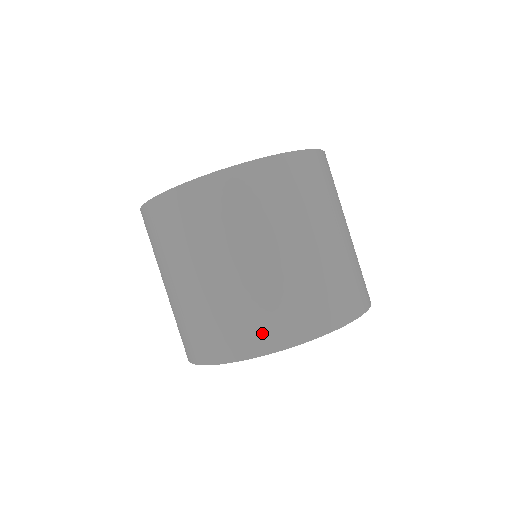
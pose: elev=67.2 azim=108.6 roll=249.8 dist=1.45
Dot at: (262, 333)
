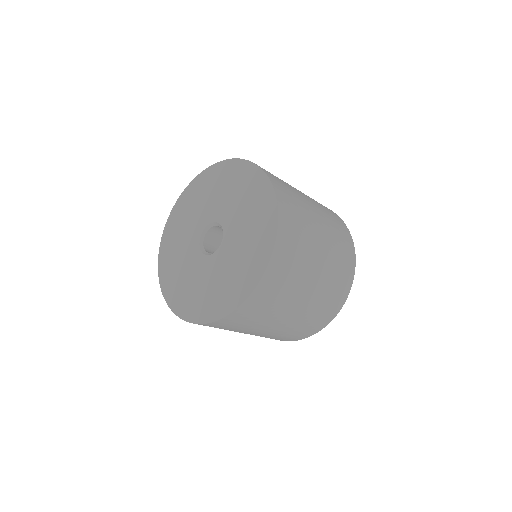
Dot at: (325, 317)
